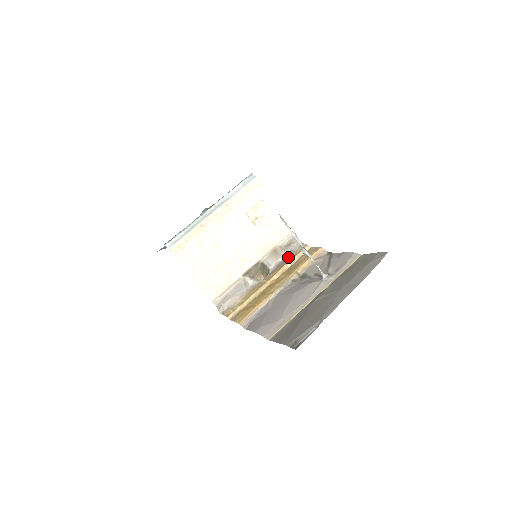
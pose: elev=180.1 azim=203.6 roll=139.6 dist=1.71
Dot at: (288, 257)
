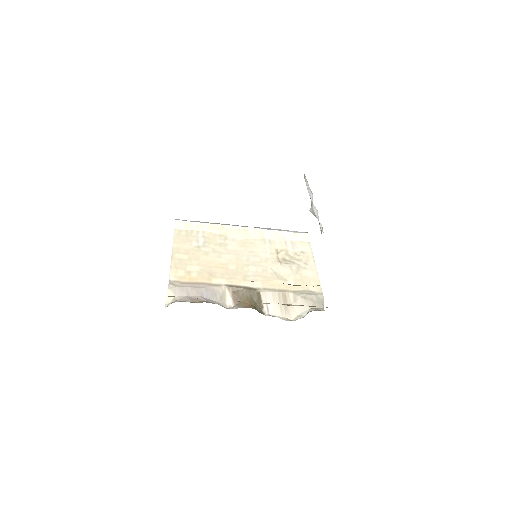
Dot at: occluded
